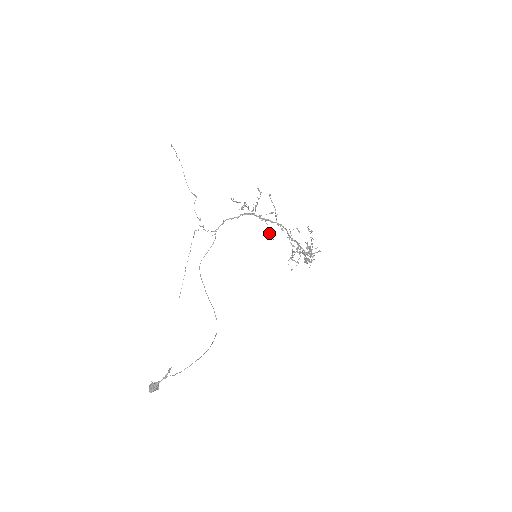
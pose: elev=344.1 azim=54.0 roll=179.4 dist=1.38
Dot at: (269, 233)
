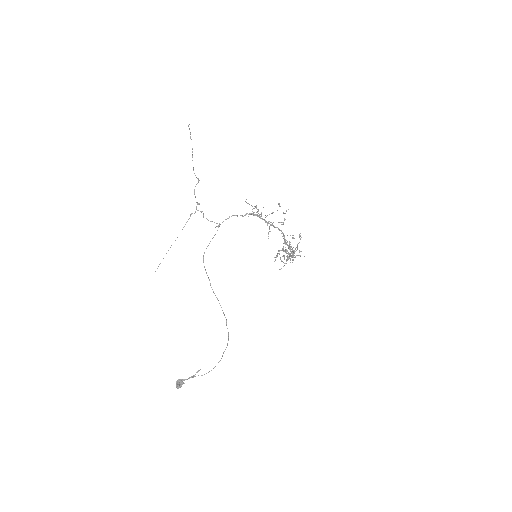
Dot at: occluded
